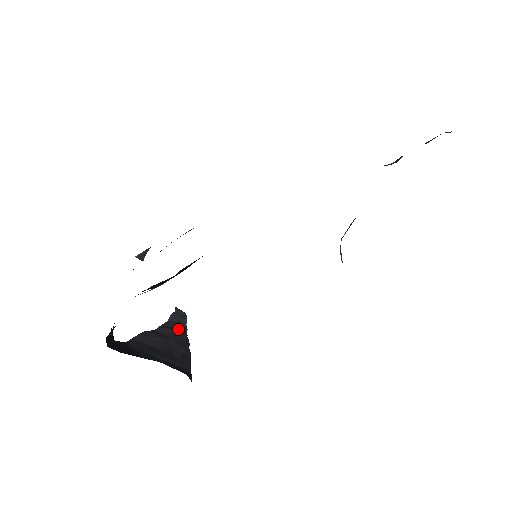
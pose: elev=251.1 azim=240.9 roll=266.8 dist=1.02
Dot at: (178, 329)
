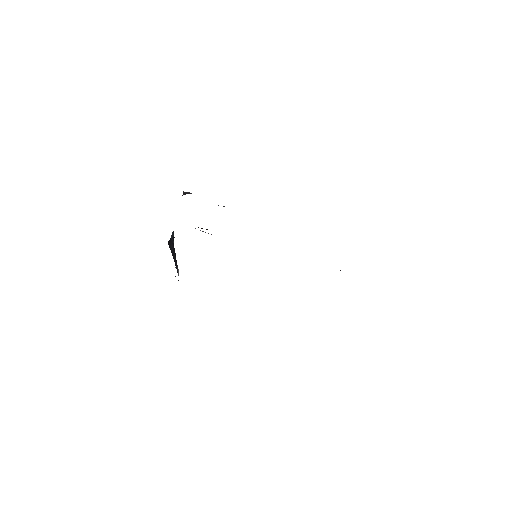
Dot at: occluded
